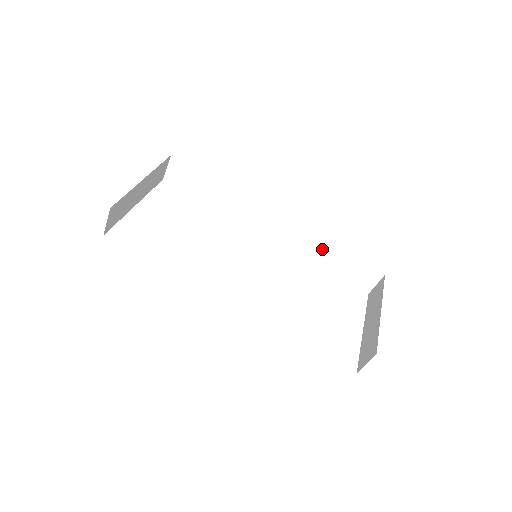
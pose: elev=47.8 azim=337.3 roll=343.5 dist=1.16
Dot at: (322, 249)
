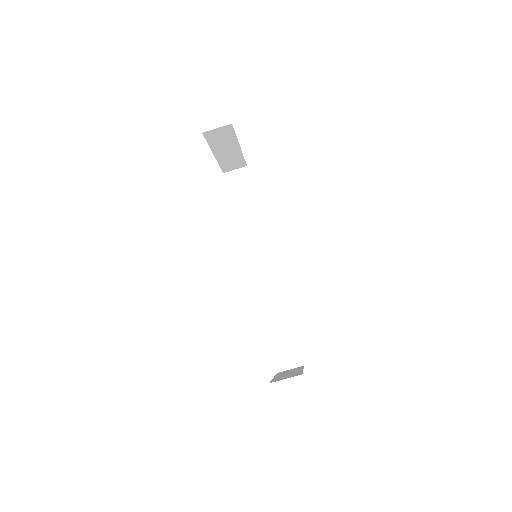
Dot at: (279, 310)
